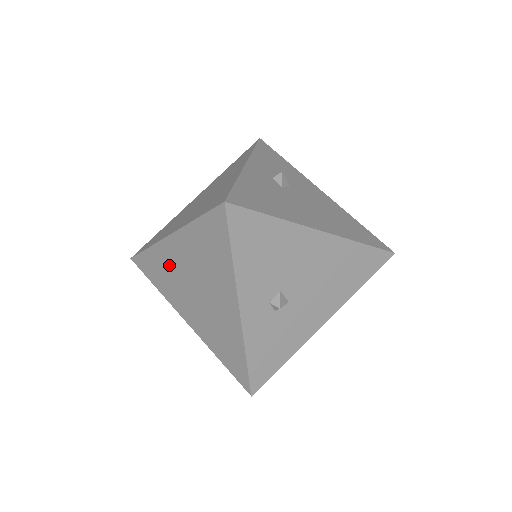
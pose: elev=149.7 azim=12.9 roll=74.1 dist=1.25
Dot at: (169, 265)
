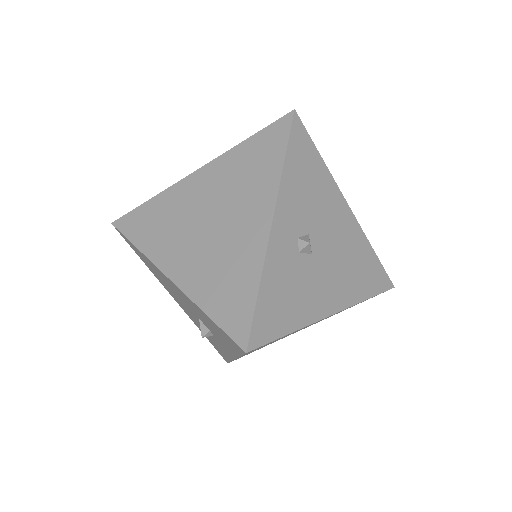
Dot at: (178, 206)
